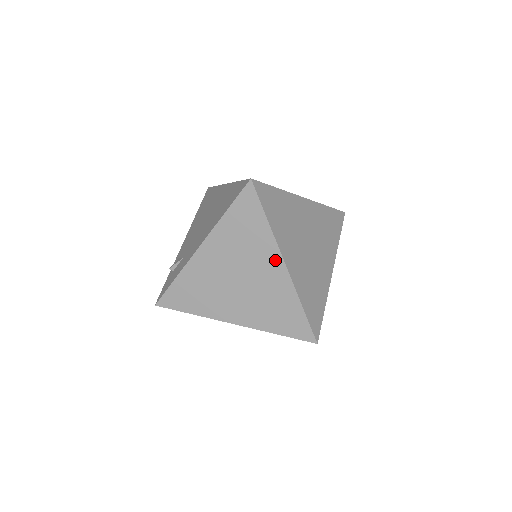
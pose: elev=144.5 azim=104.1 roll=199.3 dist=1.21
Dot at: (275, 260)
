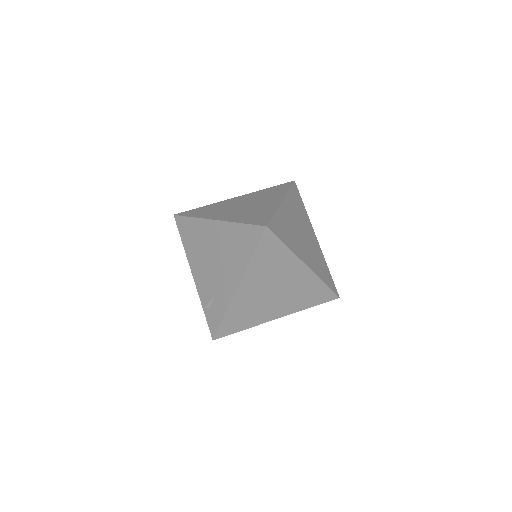
Dot at: (298, 267)
